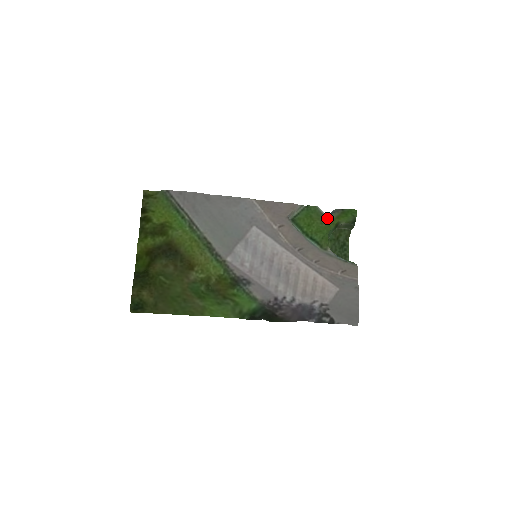
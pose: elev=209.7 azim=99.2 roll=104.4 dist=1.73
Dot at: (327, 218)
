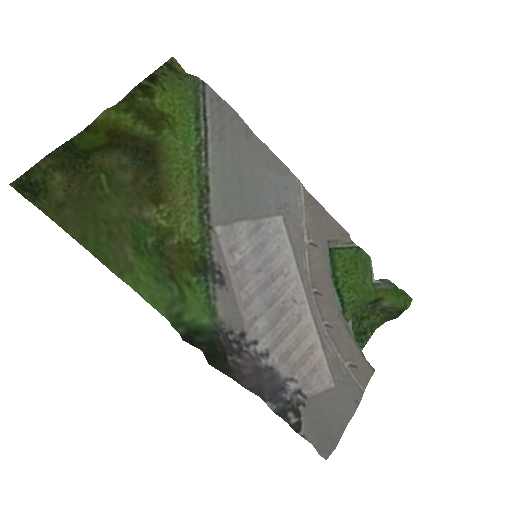
Dot at: (373, 281)
